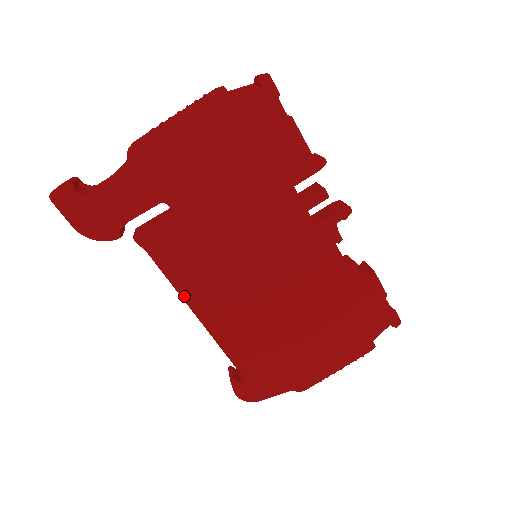
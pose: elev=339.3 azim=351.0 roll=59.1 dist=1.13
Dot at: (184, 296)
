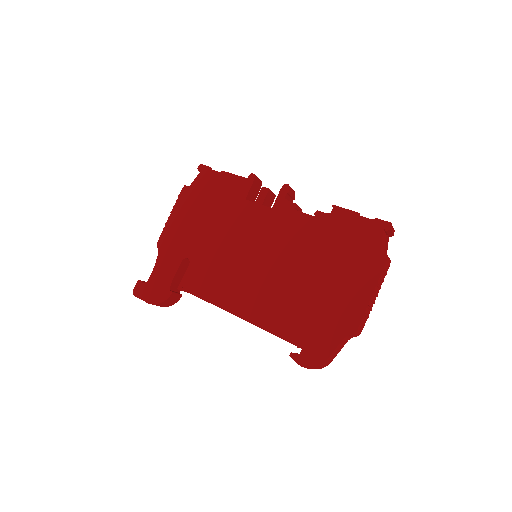
Dot at: (222, 307)
